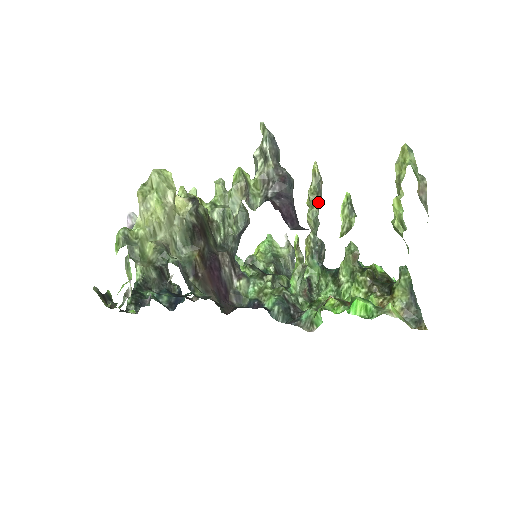
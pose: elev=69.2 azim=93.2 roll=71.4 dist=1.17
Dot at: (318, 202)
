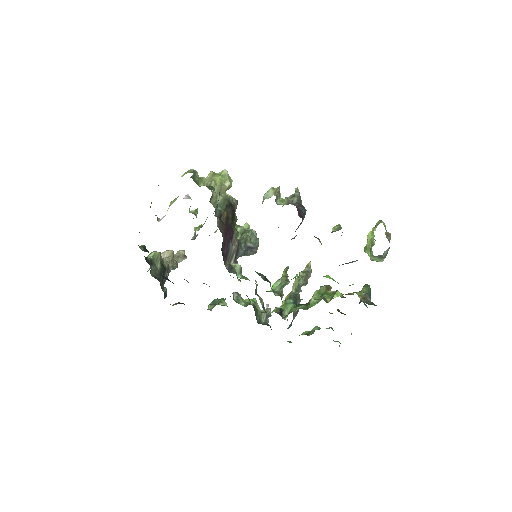
Dot at: (305, 279)
